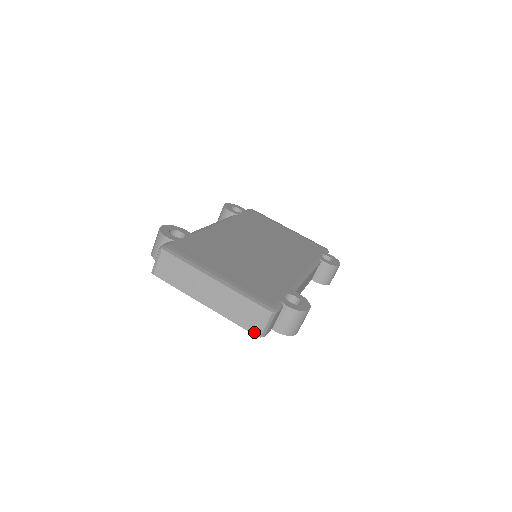
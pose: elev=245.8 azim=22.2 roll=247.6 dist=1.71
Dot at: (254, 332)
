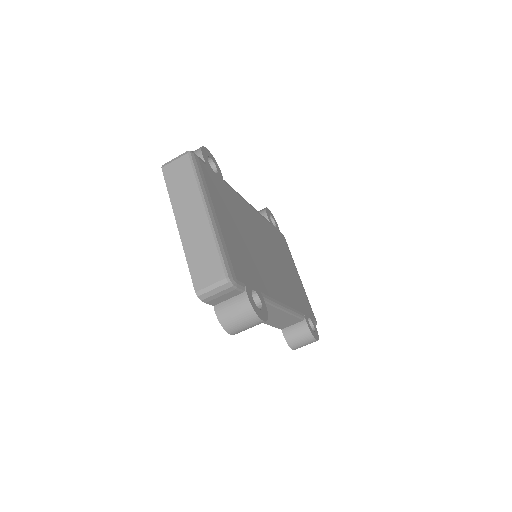
Dot at: (197, 286)
